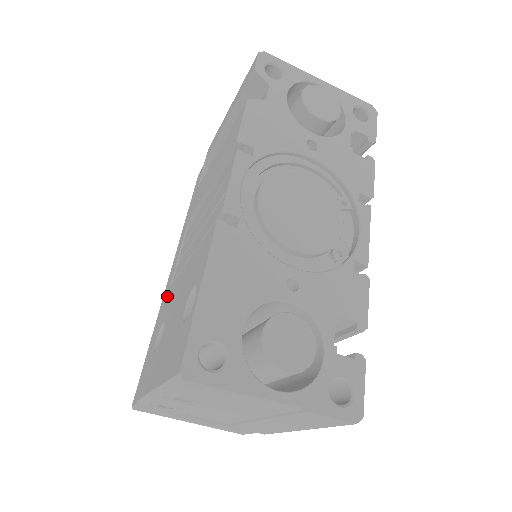
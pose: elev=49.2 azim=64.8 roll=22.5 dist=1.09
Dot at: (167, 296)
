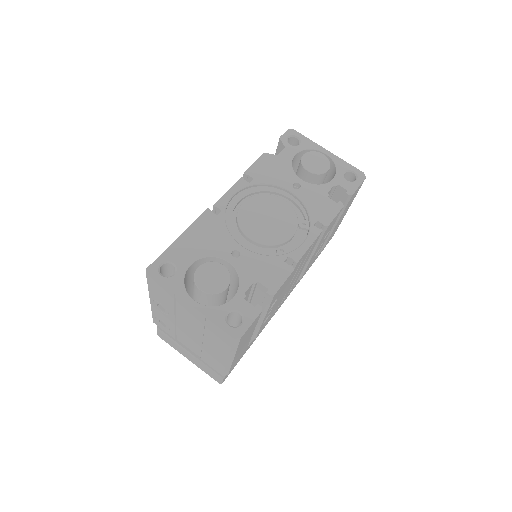
Dot at: occluded
